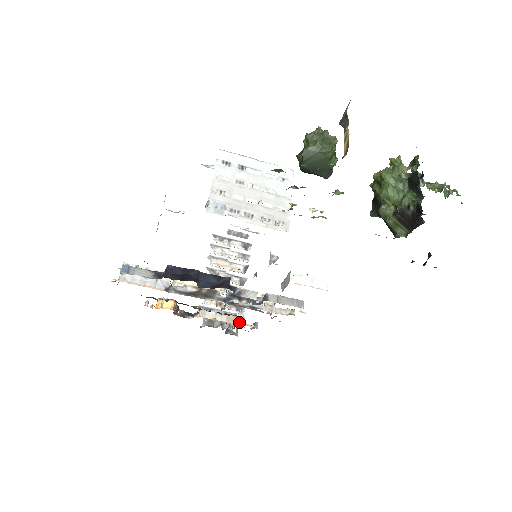
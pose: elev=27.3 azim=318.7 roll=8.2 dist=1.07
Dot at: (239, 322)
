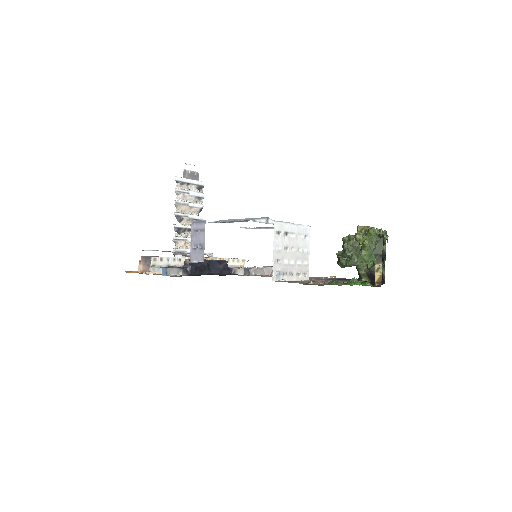
Dot at: occluded
